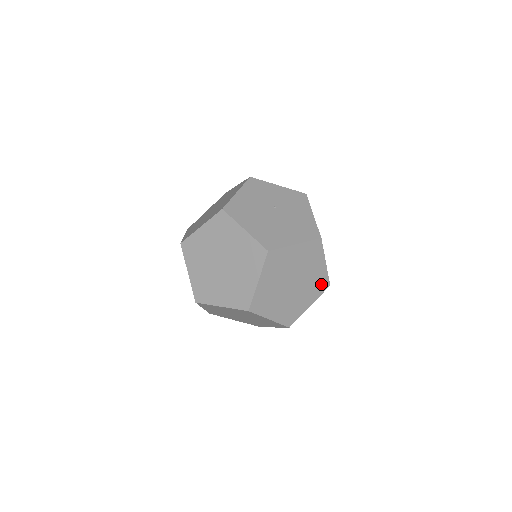
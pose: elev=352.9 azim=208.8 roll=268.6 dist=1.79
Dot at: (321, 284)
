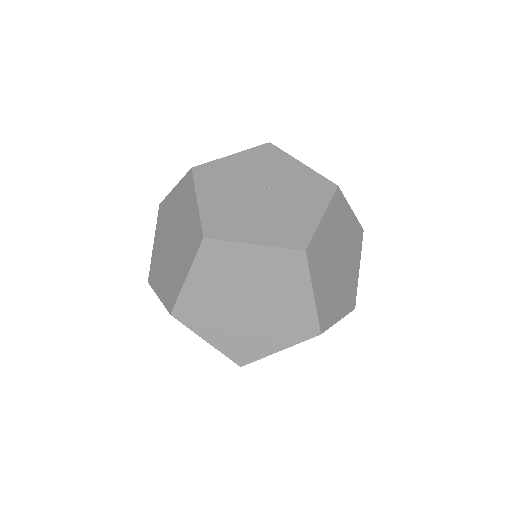
Dot at: (303, 325)
